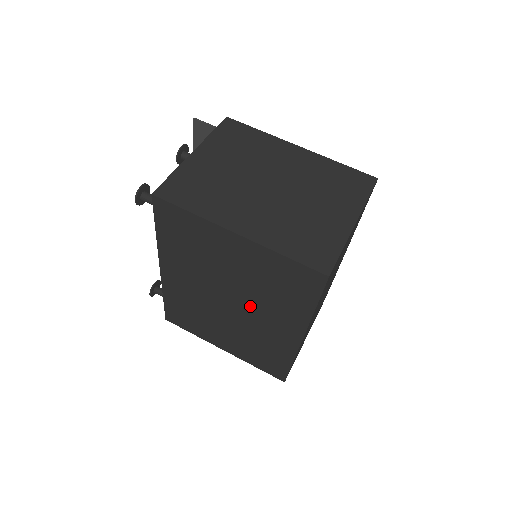
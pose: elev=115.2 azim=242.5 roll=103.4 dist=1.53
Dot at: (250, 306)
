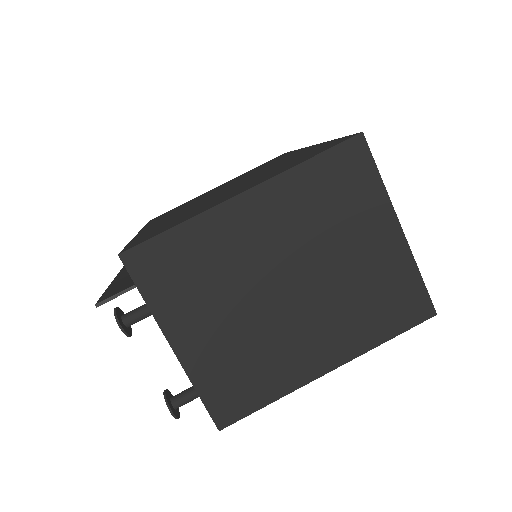
Dot at: occluded
